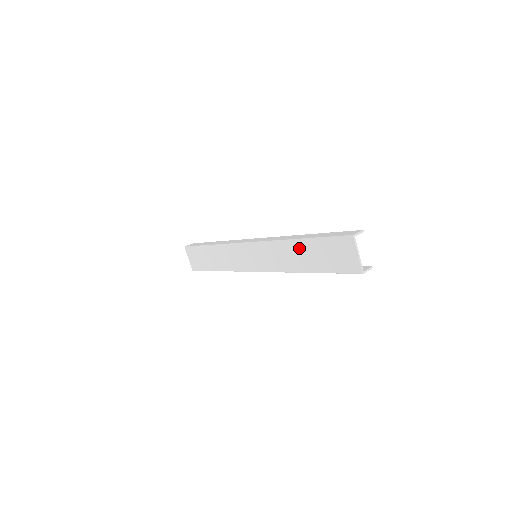
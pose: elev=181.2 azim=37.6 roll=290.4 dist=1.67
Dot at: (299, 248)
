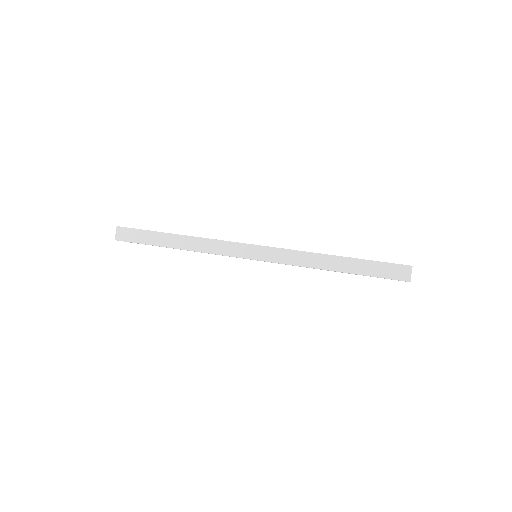
Dot at: occluded
